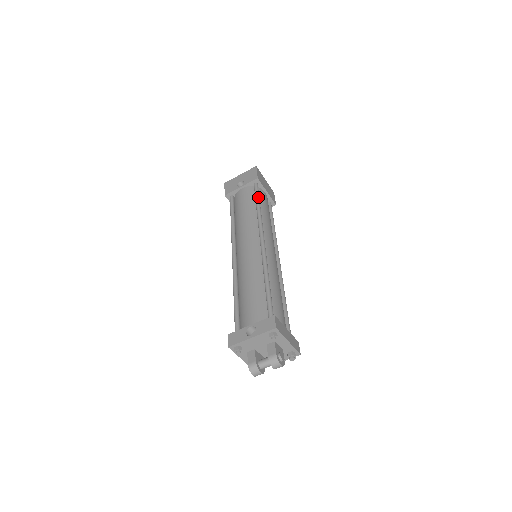
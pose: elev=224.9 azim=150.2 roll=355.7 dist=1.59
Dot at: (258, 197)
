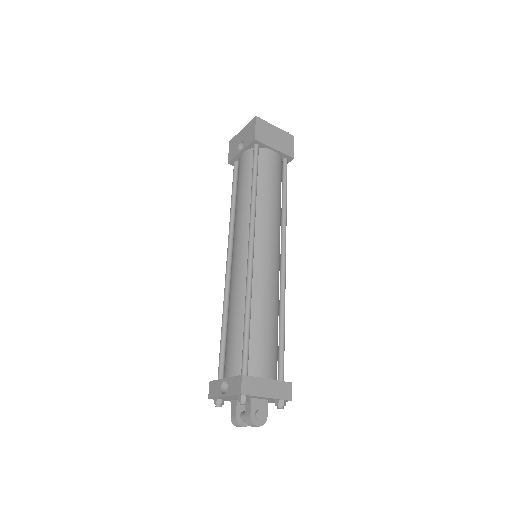
Dot at: (254, 171)
